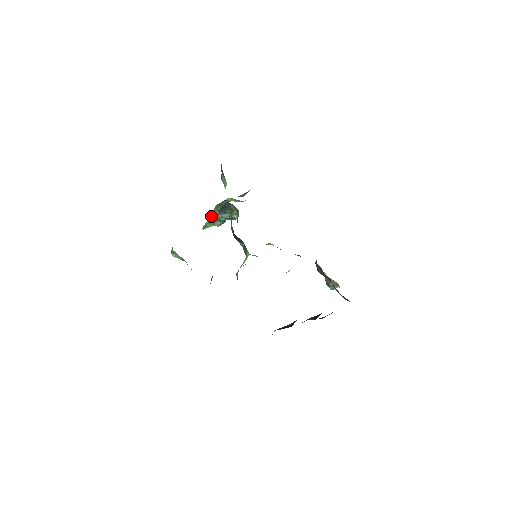
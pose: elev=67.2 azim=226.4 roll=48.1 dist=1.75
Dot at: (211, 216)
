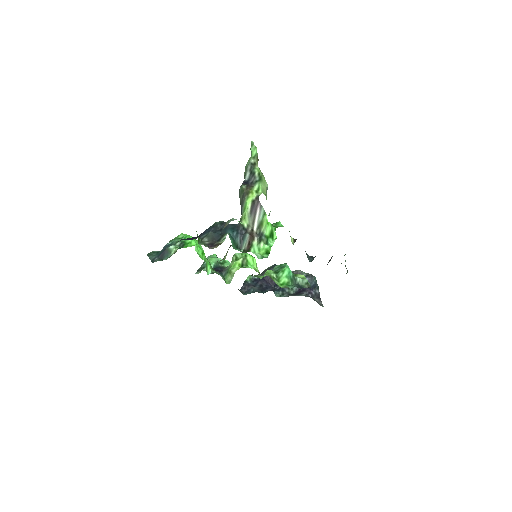
Dot at: (245, 172)
